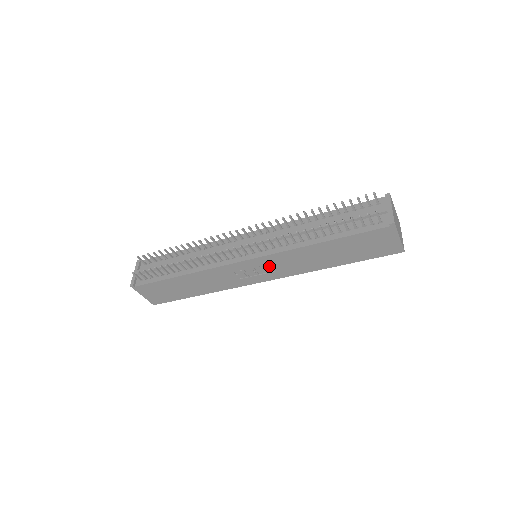
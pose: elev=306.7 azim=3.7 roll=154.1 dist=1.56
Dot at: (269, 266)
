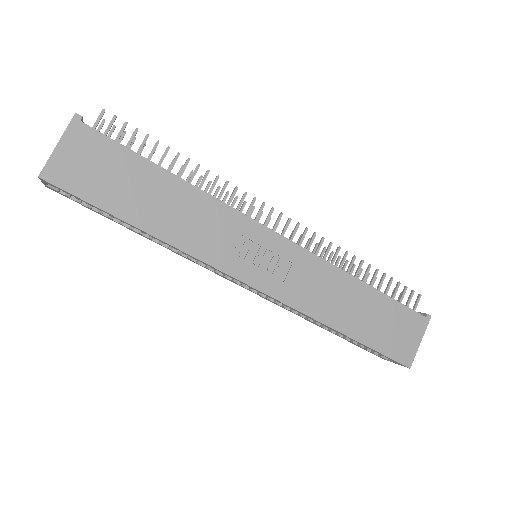
Dot at: (283, 266)
